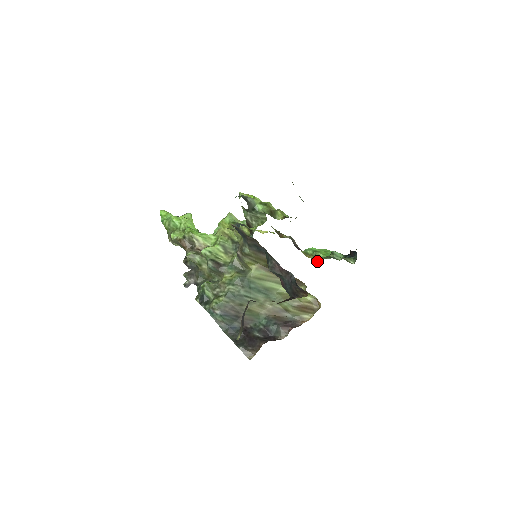
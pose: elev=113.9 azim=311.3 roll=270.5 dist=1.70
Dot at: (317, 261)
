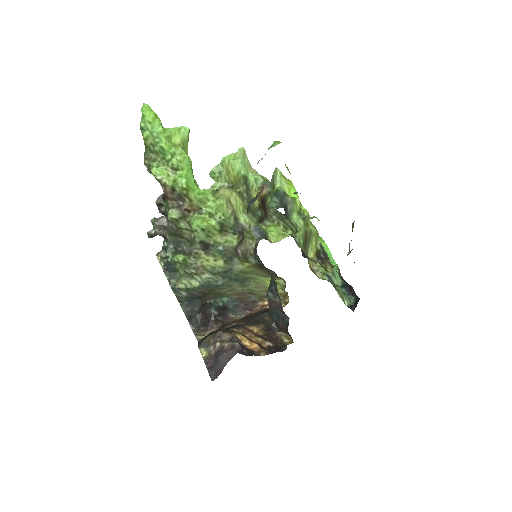
Dot at: (312, 267)
